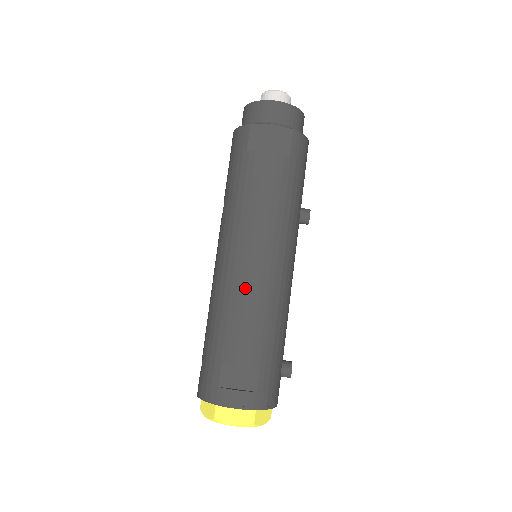
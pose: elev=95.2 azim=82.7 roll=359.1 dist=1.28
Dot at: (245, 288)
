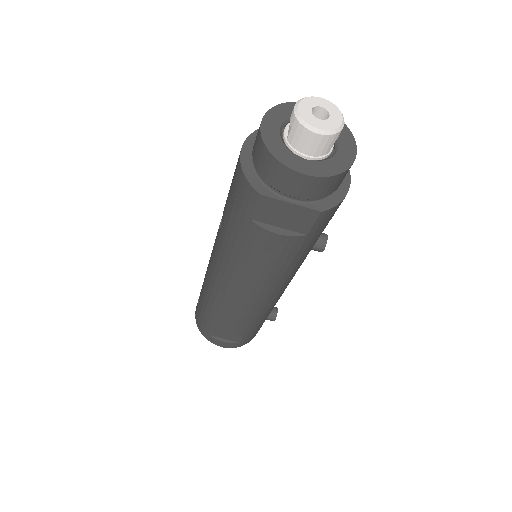
Dot at: (235, 308)
